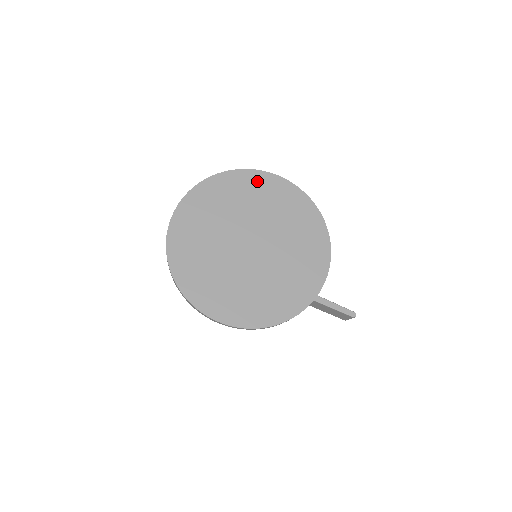
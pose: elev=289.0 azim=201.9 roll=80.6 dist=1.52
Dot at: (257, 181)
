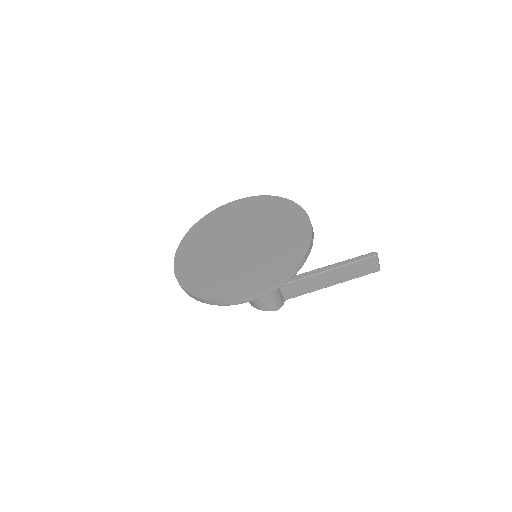
Dot at: (220, 213)
